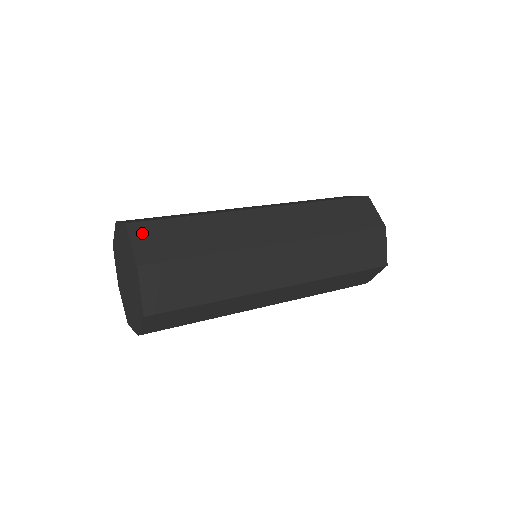
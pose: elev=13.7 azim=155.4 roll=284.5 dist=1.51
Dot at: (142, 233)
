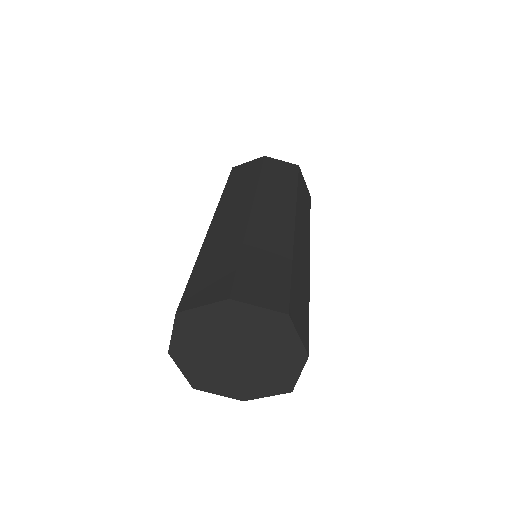
Dot at: (295, 316)
